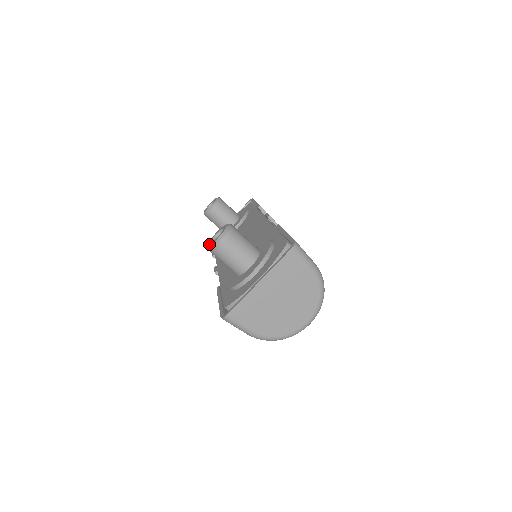
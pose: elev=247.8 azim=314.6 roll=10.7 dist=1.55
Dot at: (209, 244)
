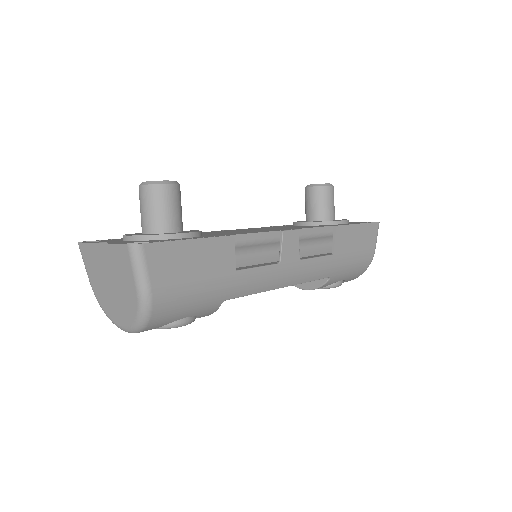
Dot at: occluded
